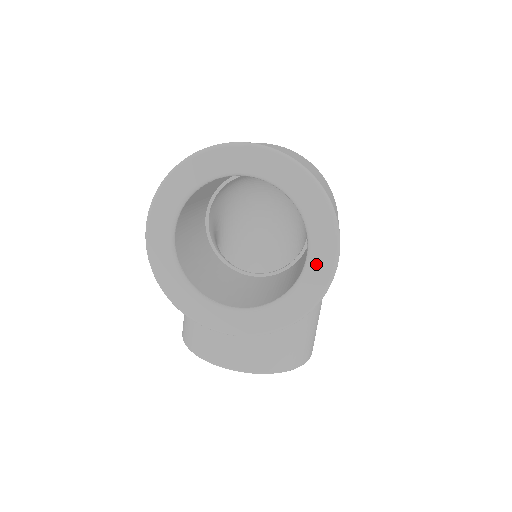
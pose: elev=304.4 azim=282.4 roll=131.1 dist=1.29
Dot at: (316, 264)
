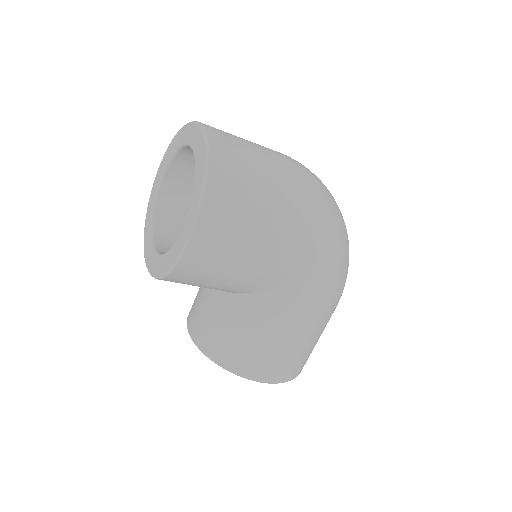
Dot at: (184, 230)
